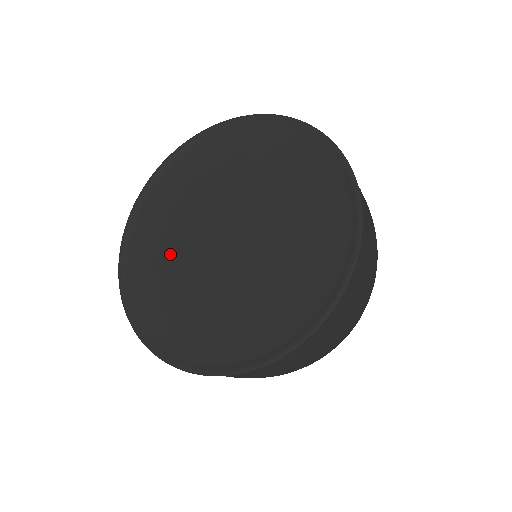
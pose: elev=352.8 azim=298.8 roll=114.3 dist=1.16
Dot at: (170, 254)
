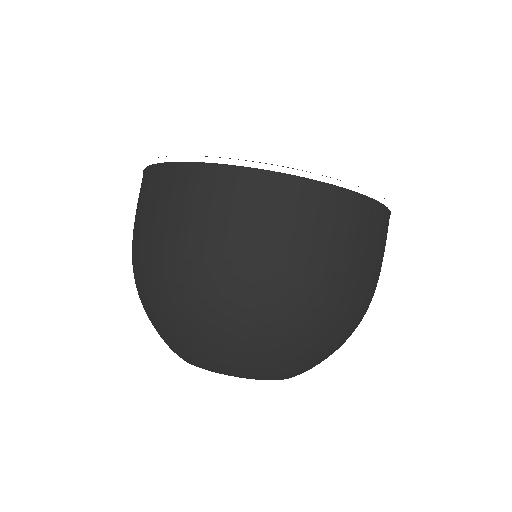
Dot at: occluded
